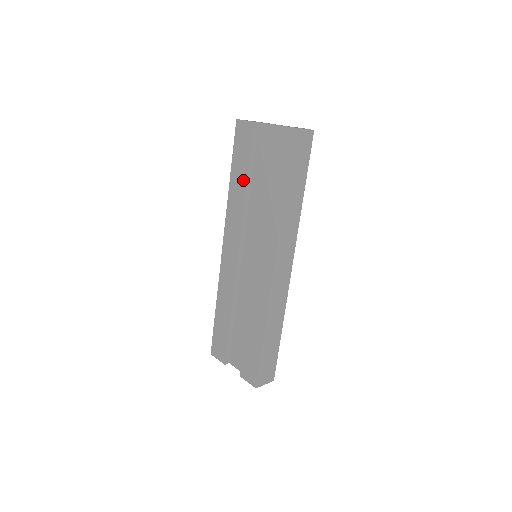
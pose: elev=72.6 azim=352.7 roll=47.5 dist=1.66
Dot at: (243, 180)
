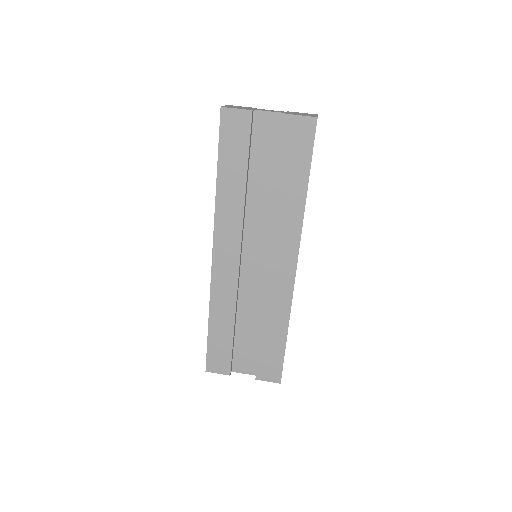
Dot at: (240, 178)
